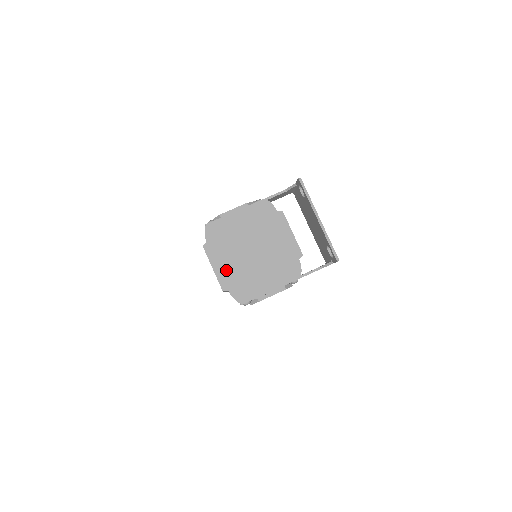
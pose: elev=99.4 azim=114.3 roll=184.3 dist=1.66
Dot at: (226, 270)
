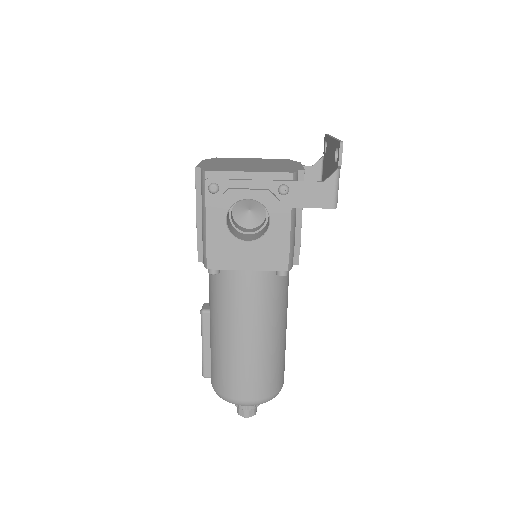
Dot at: (212, 164)
